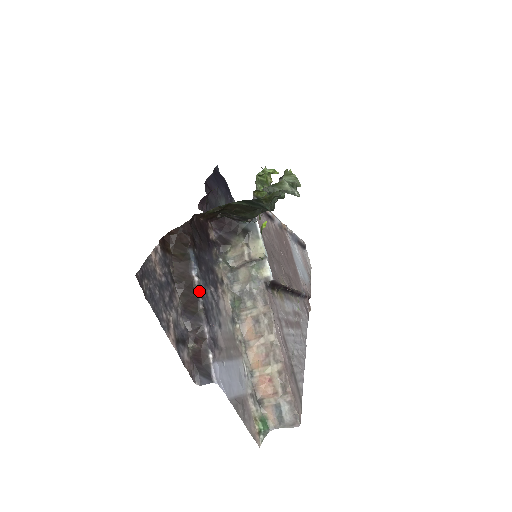
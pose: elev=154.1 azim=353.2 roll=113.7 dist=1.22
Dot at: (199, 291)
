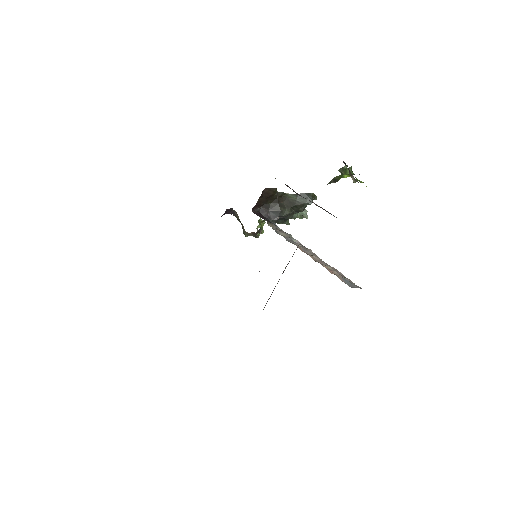
Dot at: occluded
